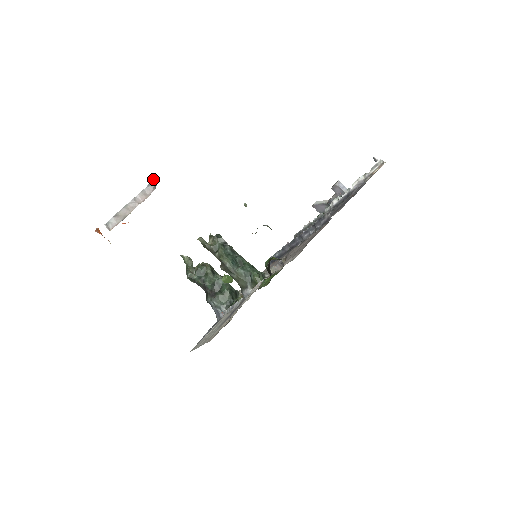
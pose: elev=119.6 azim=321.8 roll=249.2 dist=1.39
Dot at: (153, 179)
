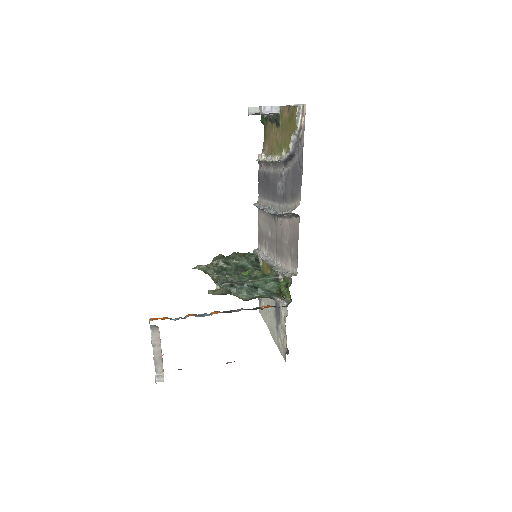
Dot at: (150, 325)
